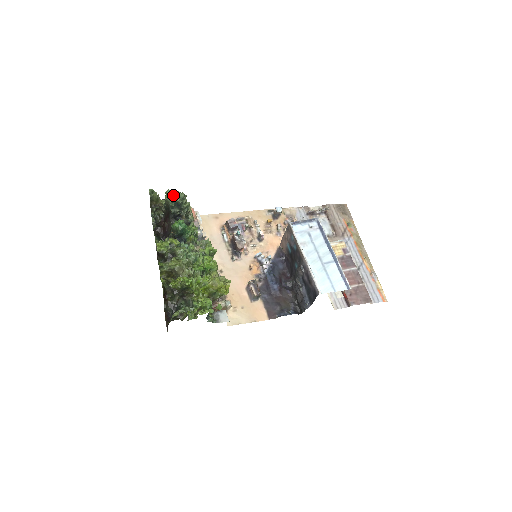
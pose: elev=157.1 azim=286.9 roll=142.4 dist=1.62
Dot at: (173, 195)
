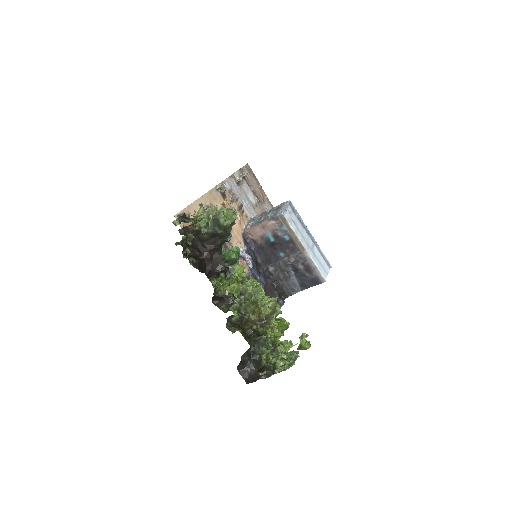
Dot at: (233, 218)
